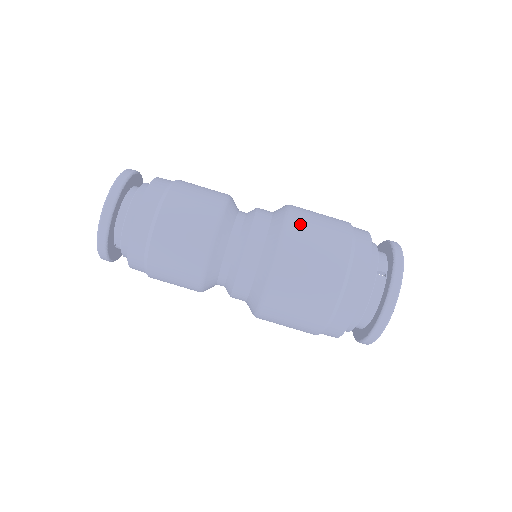
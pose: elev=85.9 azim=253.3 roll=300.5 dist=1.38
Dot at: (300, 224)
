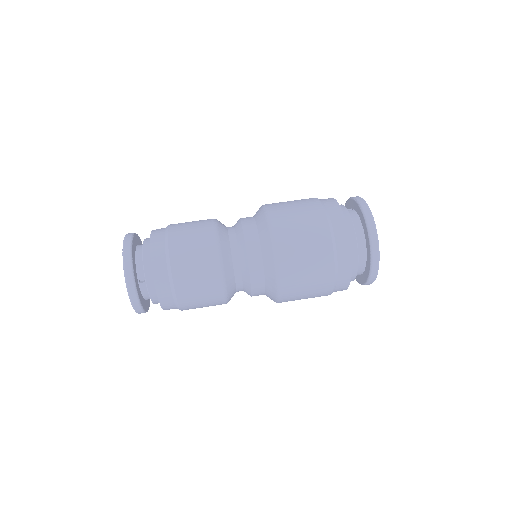
Dot at: occluded
